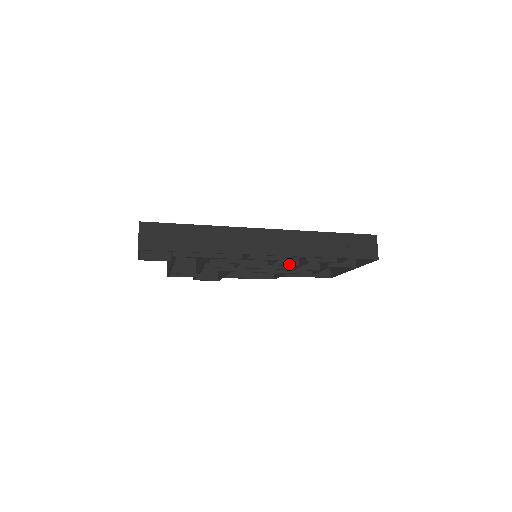
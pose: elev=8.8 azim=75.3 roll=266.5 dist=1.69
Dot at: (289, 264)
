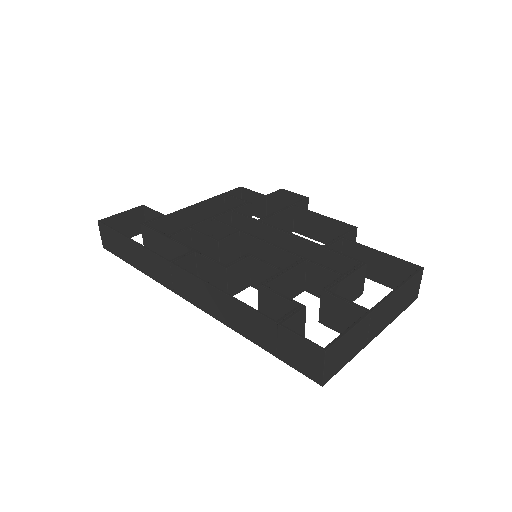
Dot at: occluded
